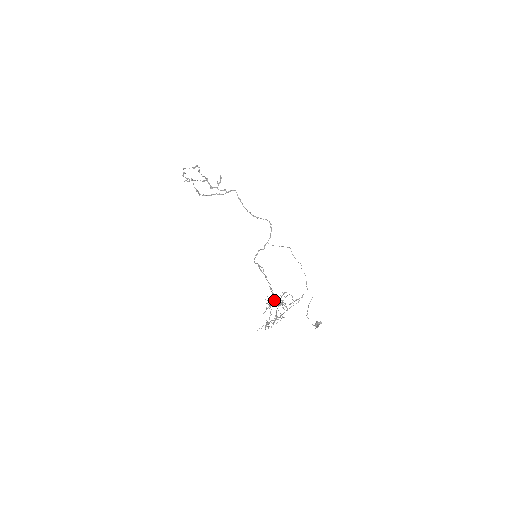
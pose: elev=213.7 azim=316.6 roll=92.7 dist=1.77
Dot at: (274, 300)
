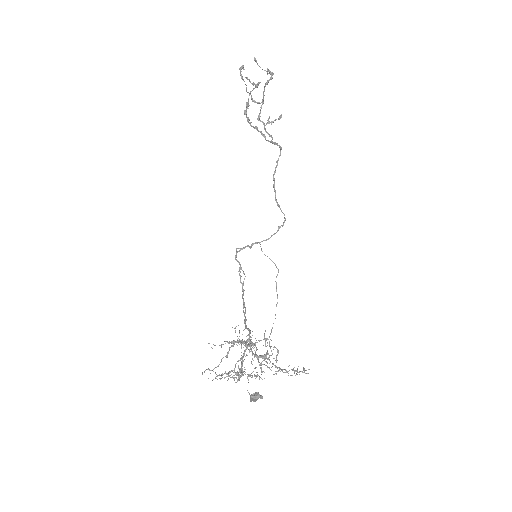
Dot at: occluded
